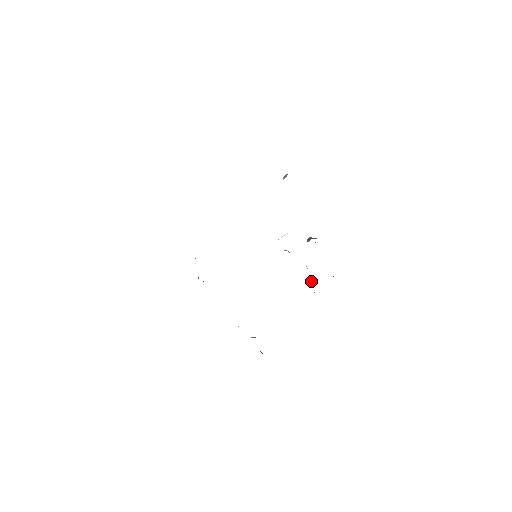
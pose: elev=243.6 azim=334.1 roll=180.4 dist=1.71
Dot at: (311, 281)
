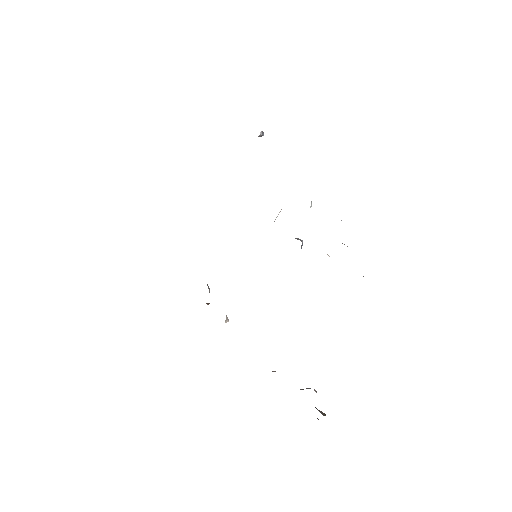
Dot at: occluded
